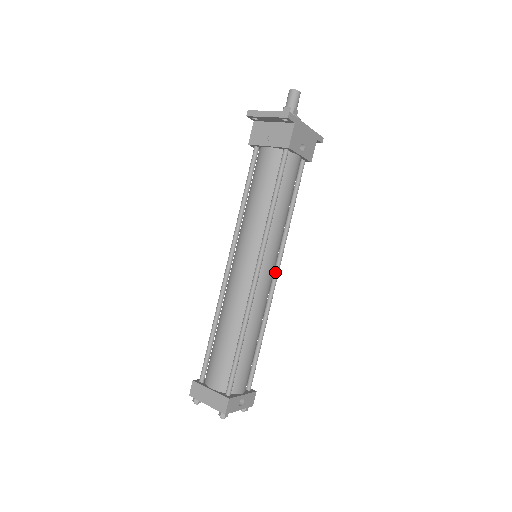
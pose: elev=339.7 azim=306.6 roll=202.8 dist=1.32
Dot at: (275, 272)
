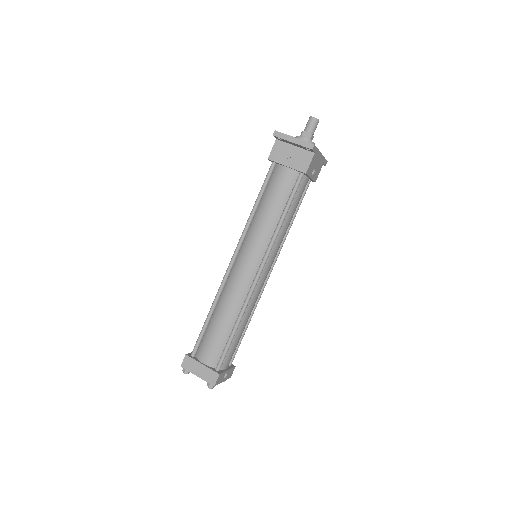
Dot at: (269, 271)
